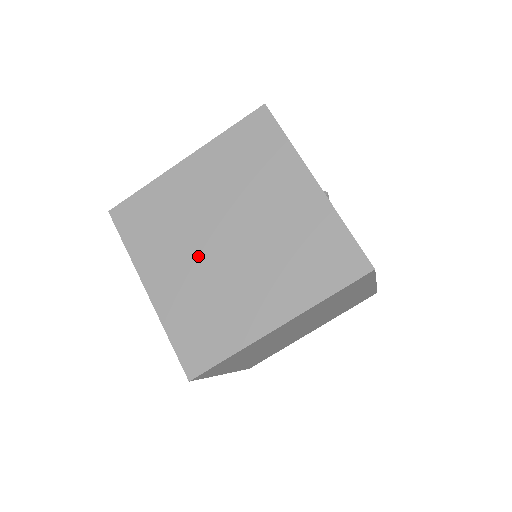
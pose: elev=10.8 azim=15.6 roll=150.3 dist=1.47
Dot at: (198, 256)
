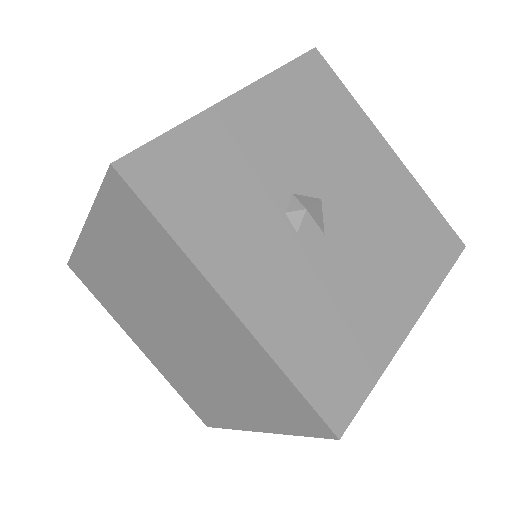
Dot at: (158, 338)
